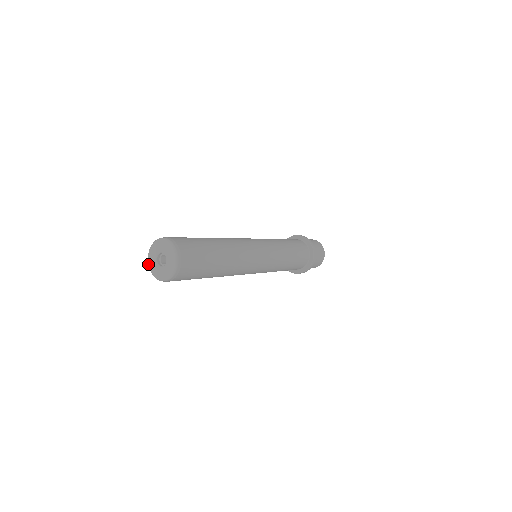
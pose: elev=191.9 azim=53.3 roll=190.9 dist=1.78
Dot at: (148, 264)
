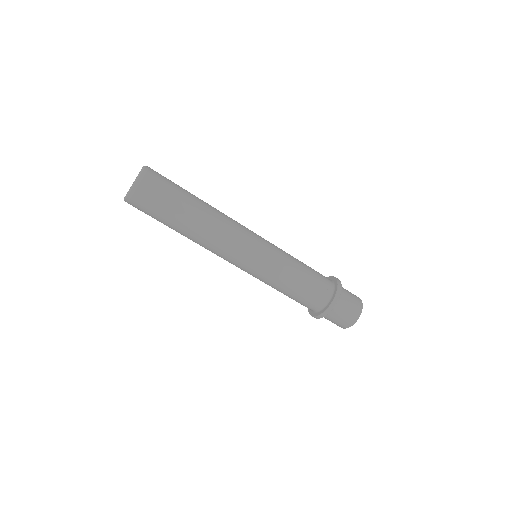
Dot at: occluded
